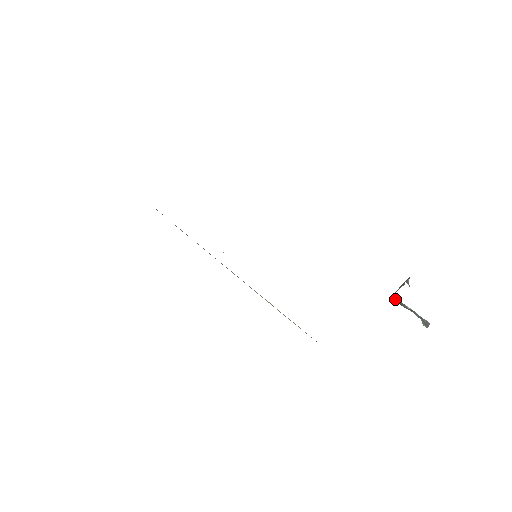
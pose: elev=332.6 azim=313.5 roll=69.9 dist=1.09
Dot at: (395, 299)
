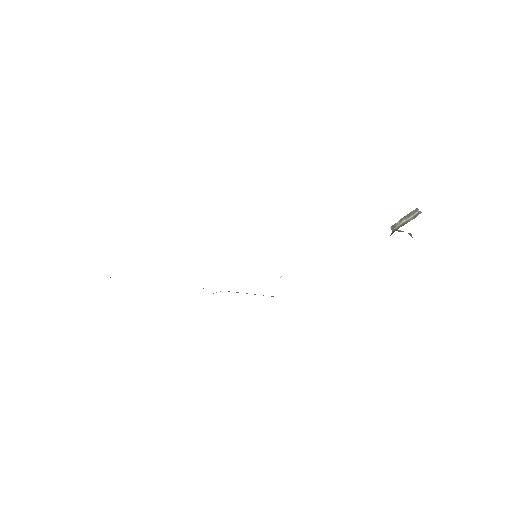
Dot at: (393, 229)
